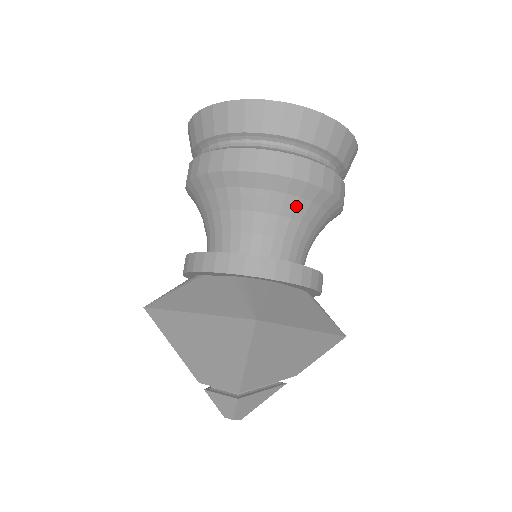
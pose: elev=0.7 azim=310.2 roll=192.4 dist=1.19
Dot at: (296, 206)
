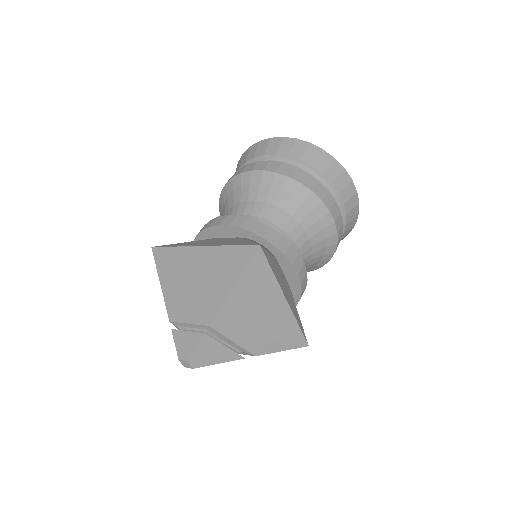
Dot at: (307, 216)
